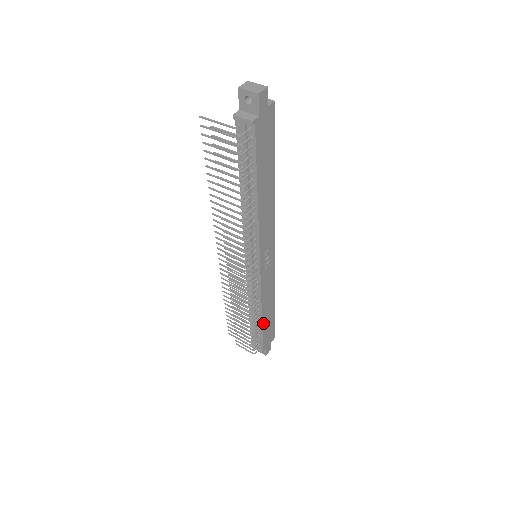
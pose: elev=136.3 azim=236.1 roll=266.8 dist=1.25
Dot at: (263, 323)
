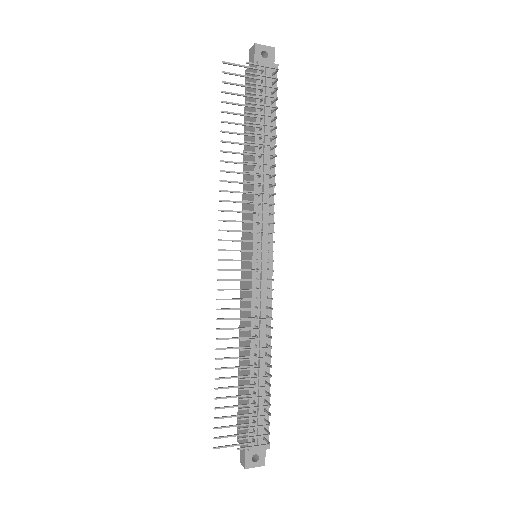
Dot at: occluded
